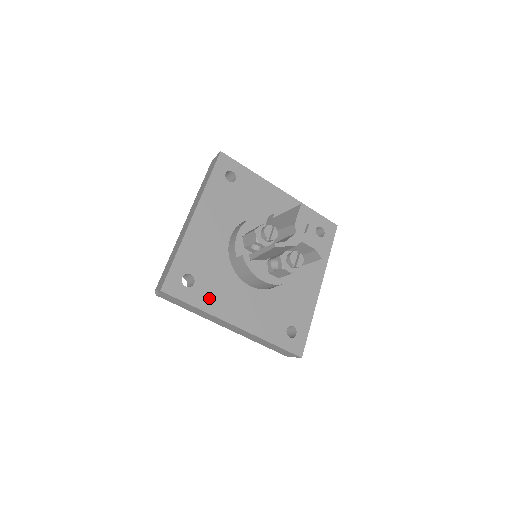
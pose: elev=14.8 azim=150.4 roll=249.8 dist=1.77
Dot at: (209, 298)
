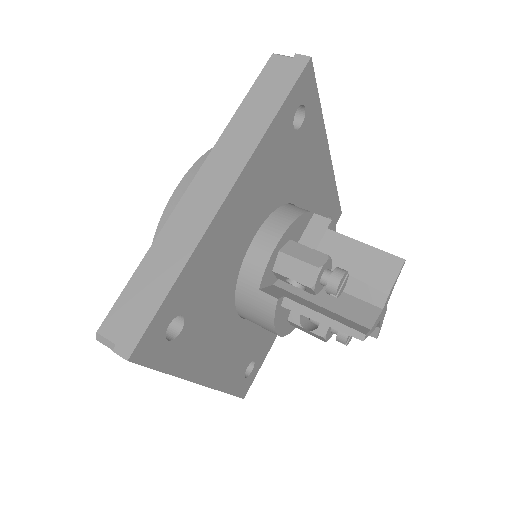
Dot at: (190, 351)
